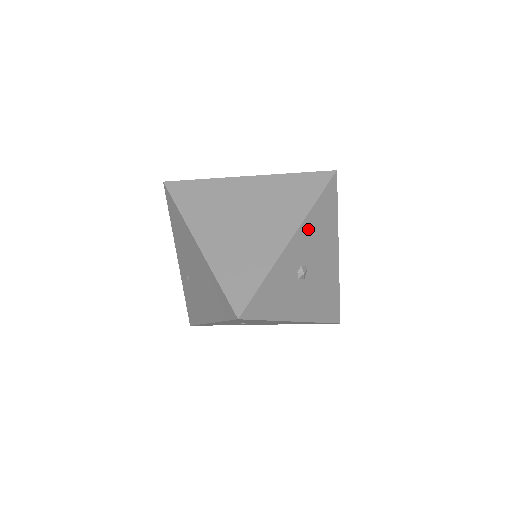
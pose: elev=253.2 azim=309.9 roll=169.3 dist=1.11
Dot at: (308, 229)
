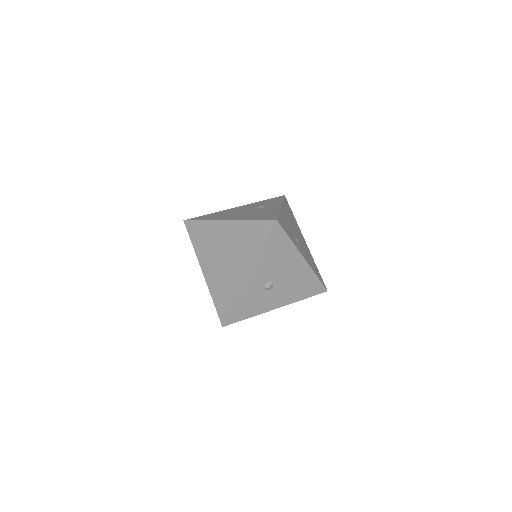
Dot at: (263, 264)
